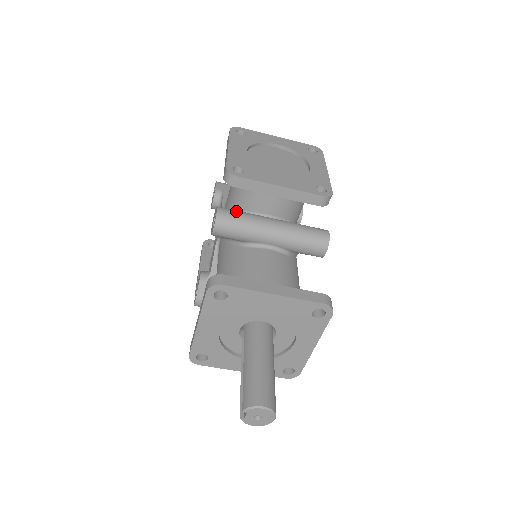
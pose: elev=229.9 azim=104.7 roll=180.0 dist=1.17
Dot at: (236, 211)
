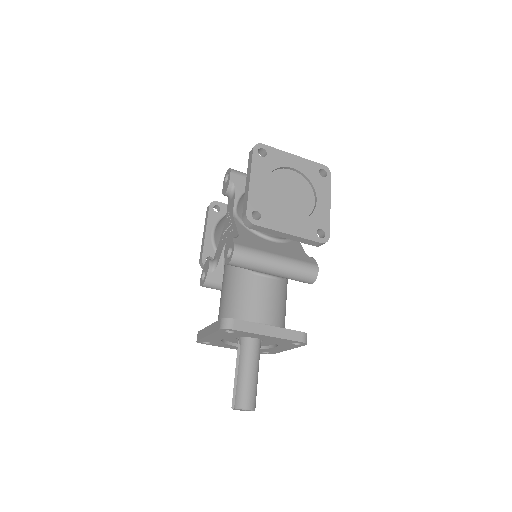
Dot at: (249, 250)
